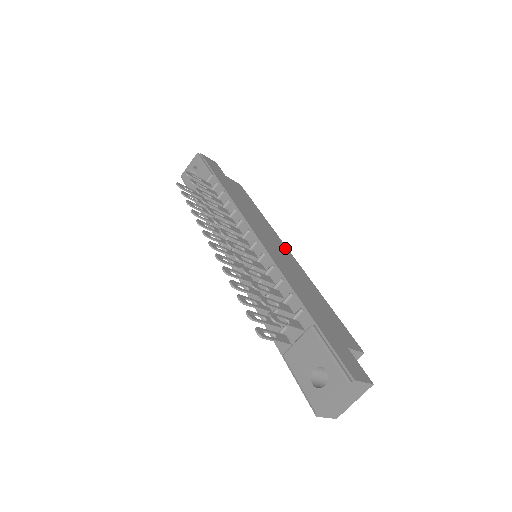
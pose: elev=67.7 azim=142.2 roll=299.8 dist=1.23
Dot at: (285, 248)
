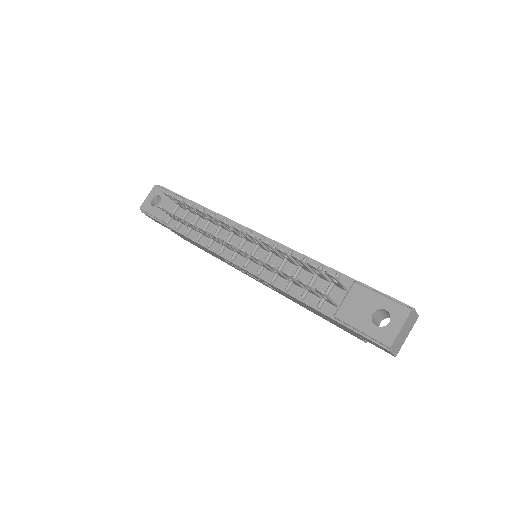
Dot at: occluded
